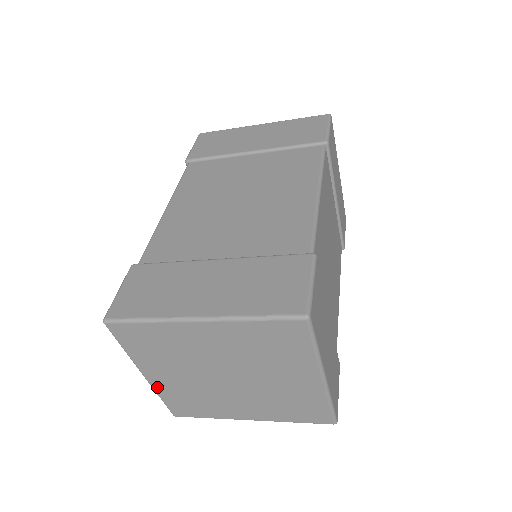
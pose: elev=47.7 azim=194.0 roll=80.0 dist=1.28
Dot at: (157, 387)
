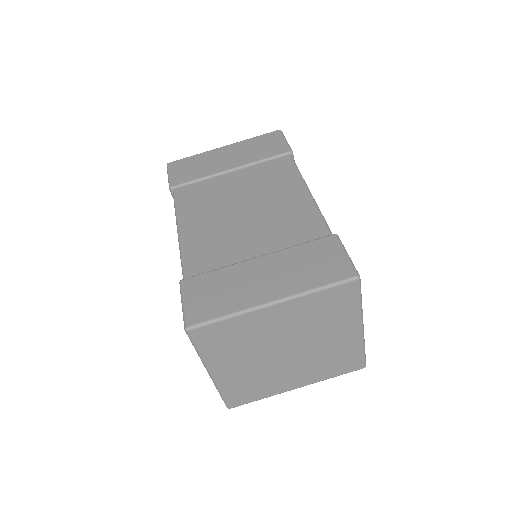
Dot at: (220, 383)
